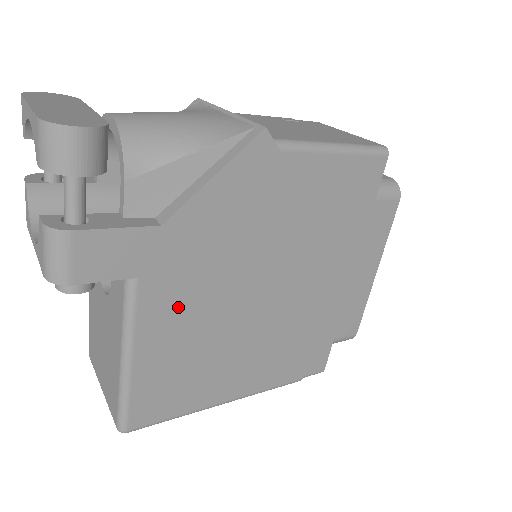
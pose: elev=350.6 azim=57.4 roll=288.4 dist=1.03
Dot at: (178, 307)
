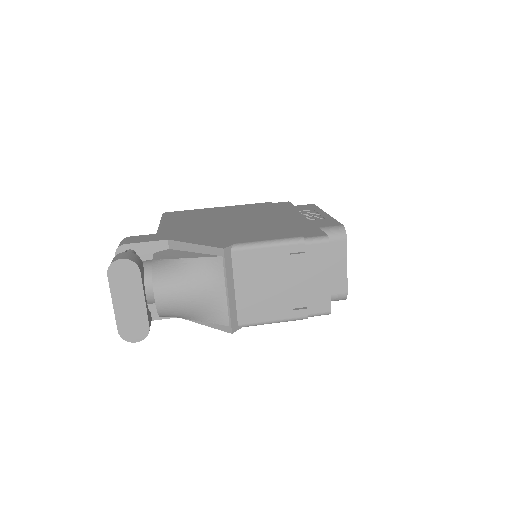
Dot at: occluded
